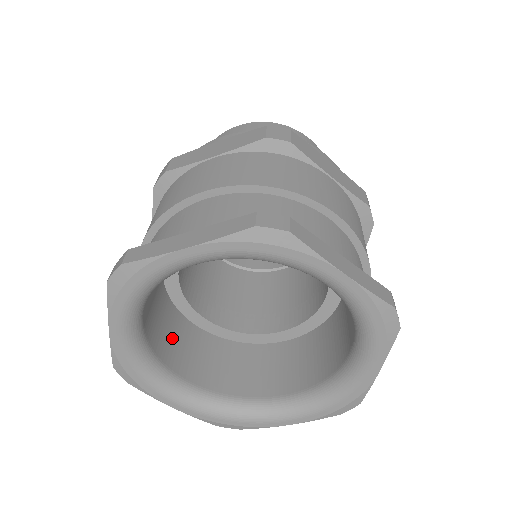
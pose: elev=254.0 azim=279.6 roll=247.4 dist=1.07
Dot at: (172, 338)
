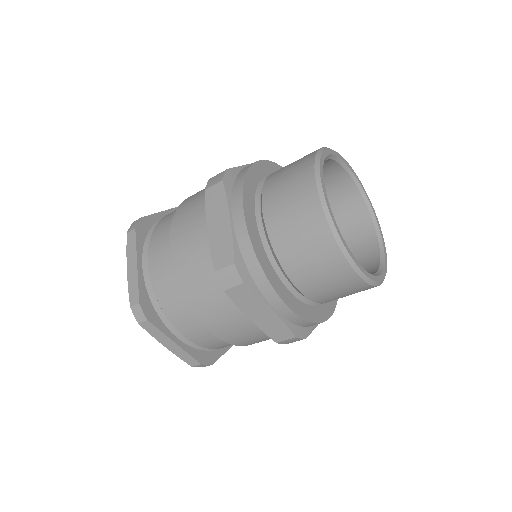
Dot at: occluded
